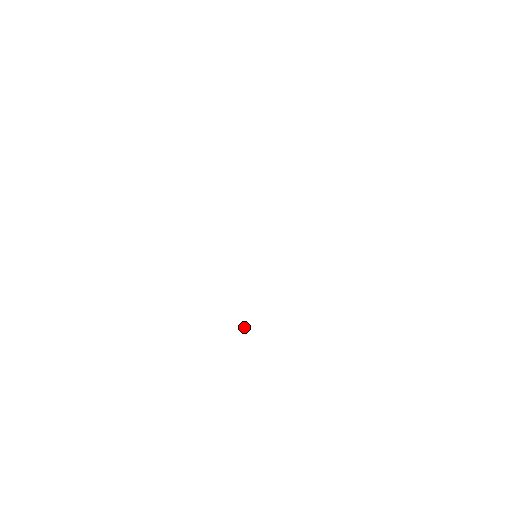
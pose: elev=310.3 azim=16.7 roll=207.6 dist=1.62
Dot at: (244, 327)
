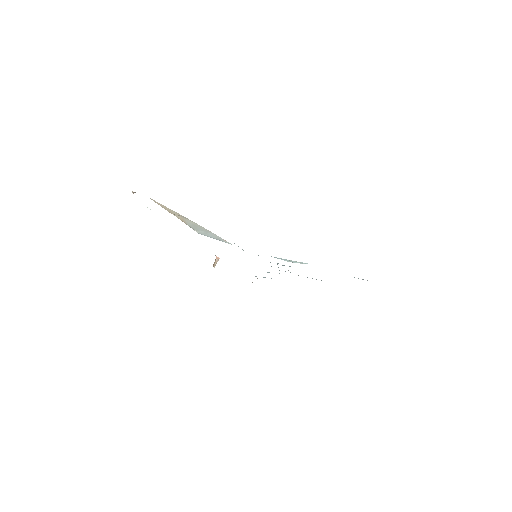
Dot at: (214, 263)
